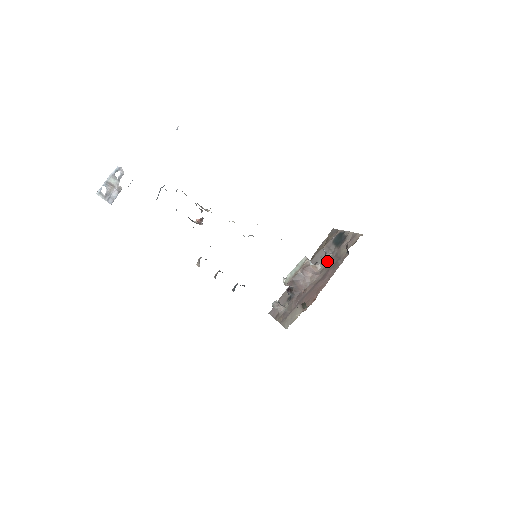
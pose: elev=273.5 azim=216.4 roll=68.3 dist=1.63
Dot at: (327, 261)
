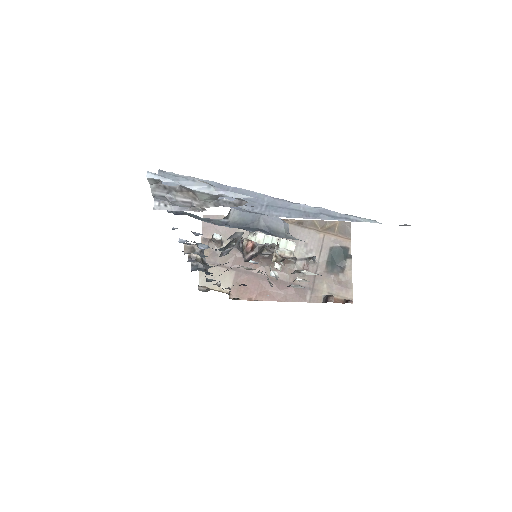
Dot at: (304, 266)
